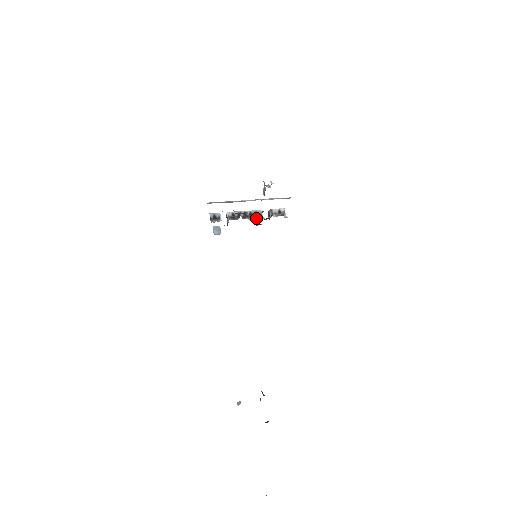
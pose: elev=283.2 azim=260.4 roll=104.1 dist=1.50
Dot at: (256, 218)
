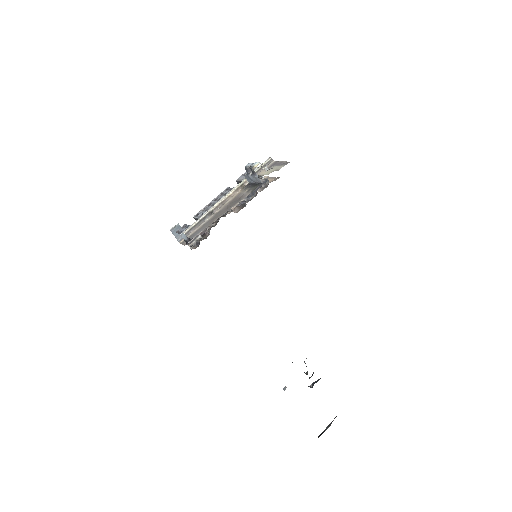
Dot at: (236, 205)
